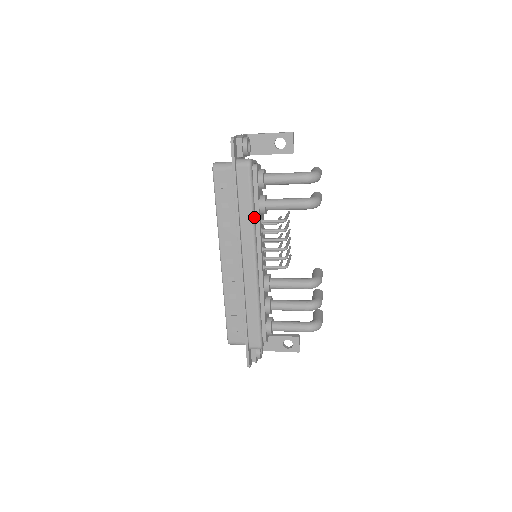
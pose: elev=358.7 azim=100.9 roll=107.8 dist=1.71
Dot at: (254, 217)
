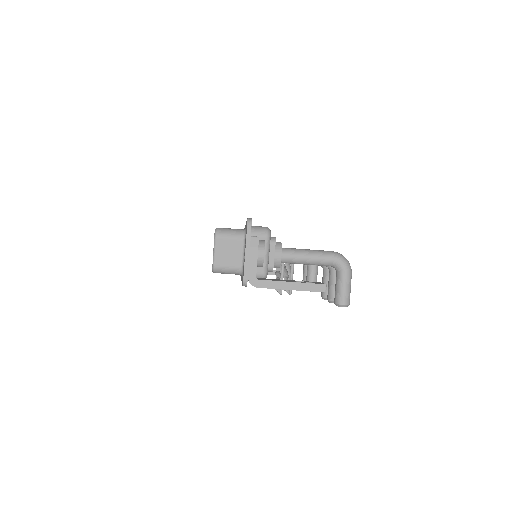
Dot at: occluded
